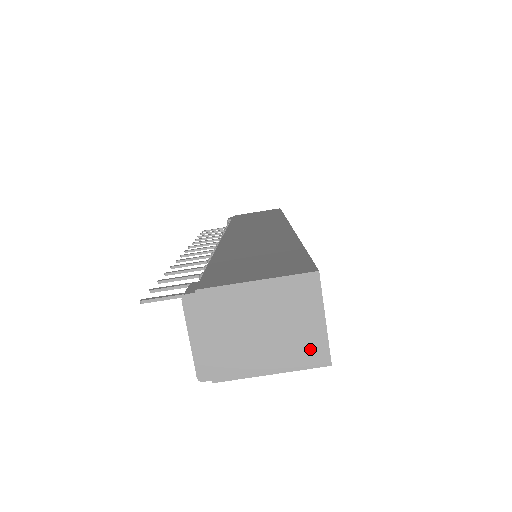
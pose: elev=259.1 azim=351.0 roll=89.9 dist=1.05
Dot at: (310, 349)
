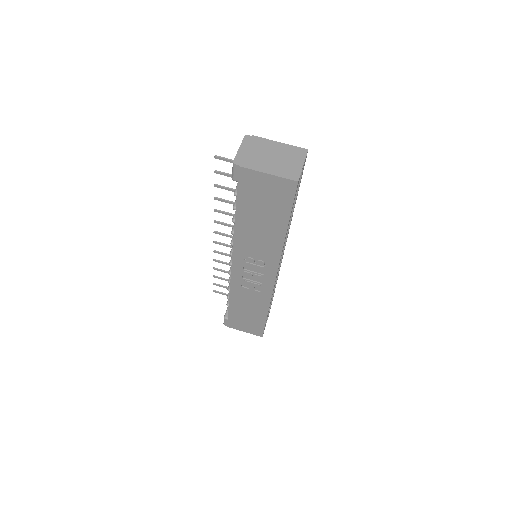
Dot at: (291, 172)
